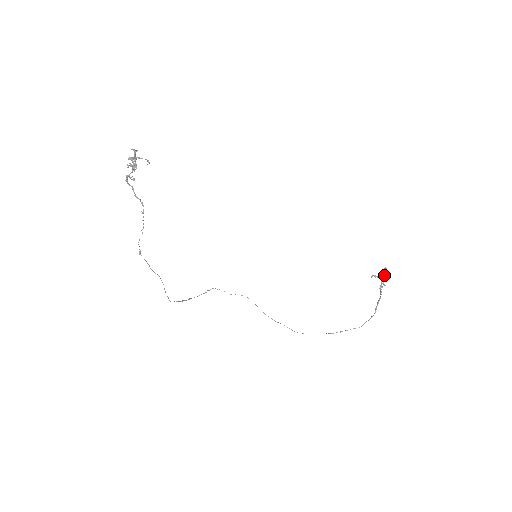
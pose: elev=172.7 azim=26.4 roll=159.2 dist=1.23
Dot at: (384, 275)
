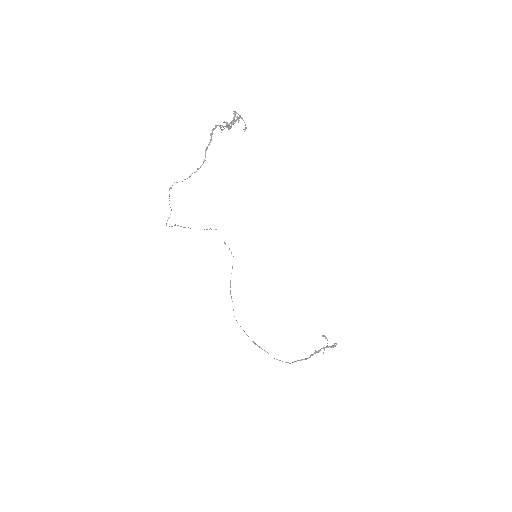
Dot at: occluded
